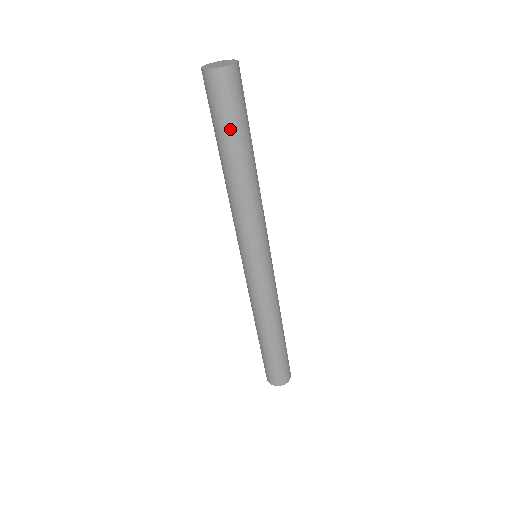
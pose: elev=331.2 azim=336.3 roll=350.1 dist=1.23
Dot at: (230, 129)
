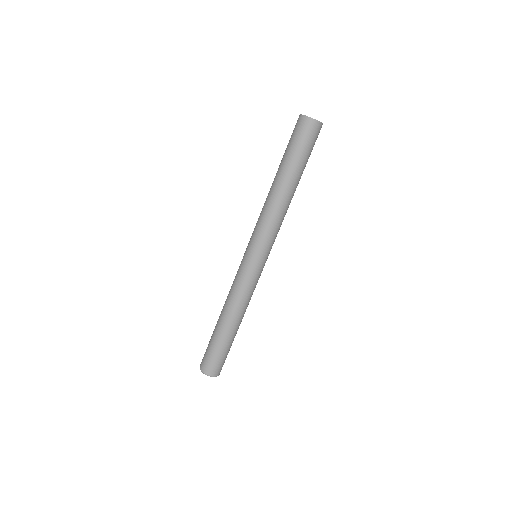
Dot at: (287, 153)
